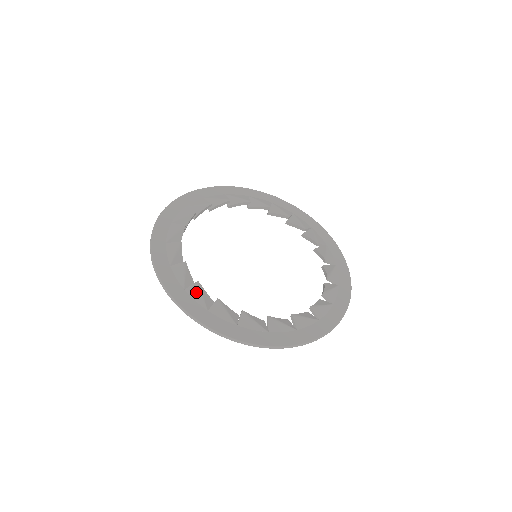
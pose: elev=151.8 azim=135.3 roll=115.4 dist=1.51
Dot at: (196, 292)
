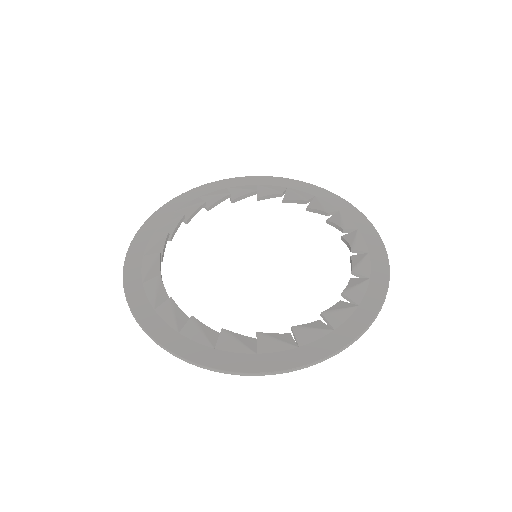
Dot at: (149, 262)
